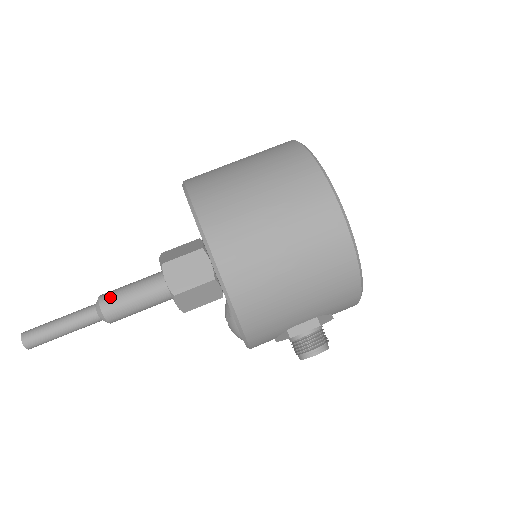
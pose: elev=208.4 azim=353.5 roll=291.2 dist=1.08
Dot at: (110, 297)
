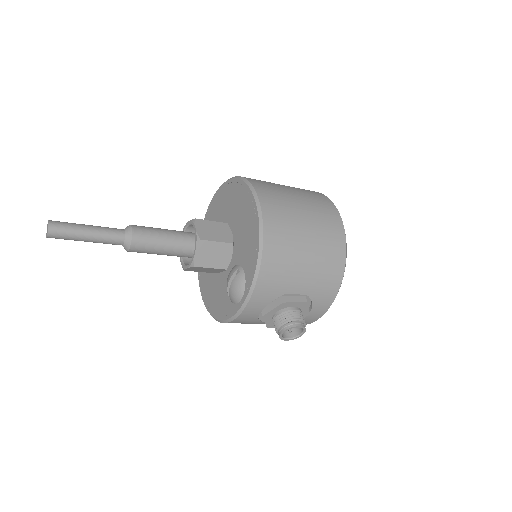
Dot at: (142, 226)
